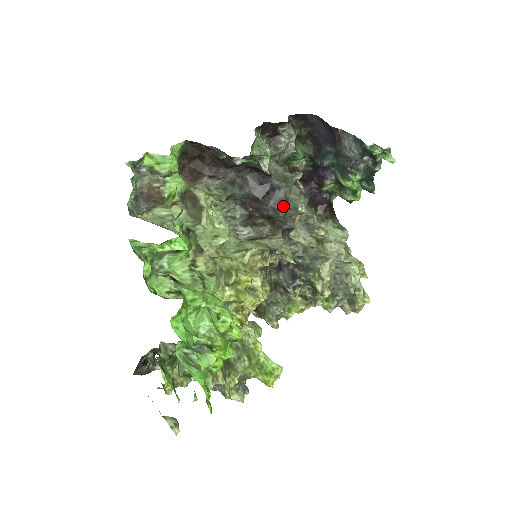
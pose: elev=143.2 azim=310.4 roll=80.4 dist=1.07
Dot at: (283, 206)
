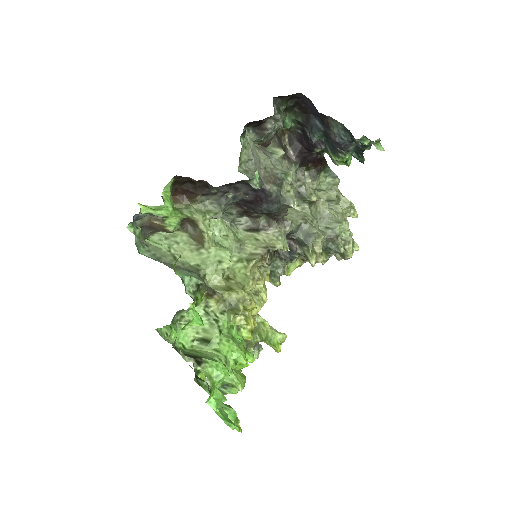
Dot at: (276, 208)
